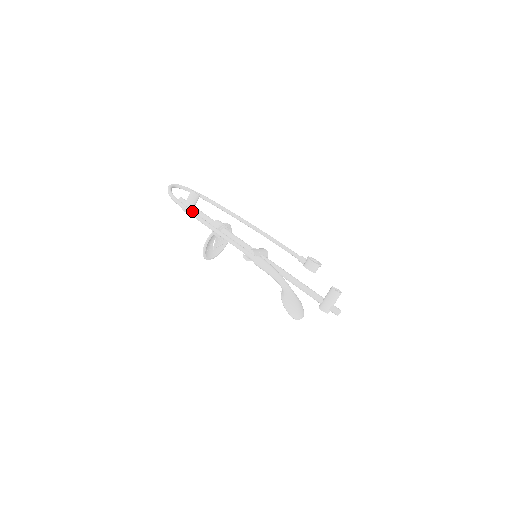
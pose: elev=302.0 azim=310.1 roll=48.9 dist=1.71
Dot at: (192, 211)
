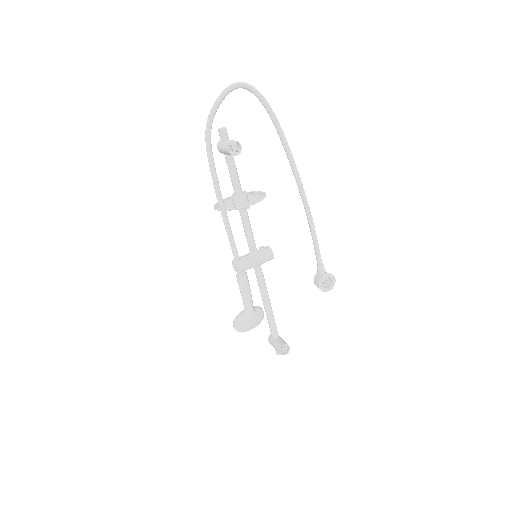
Dot at: (213, 174)
